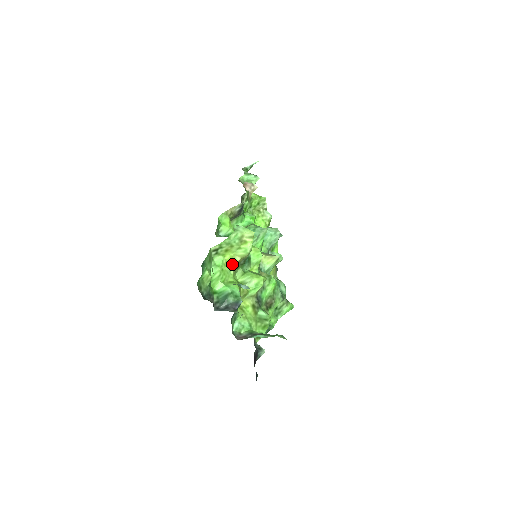
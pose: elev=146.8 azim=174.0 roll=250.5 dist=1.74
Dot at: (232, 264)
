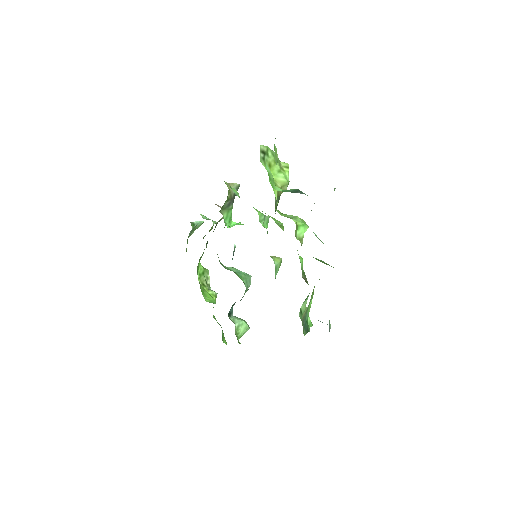
Dot at: occluded
